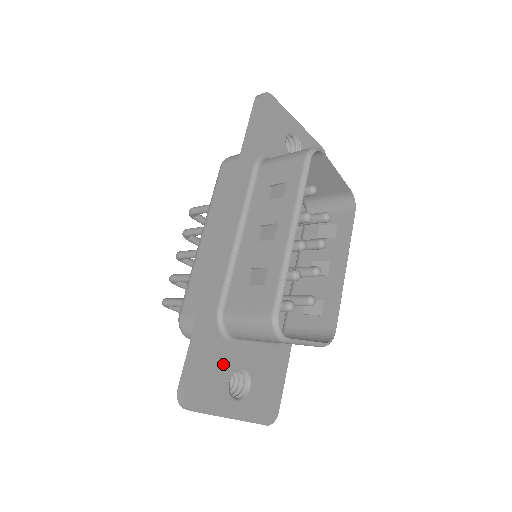
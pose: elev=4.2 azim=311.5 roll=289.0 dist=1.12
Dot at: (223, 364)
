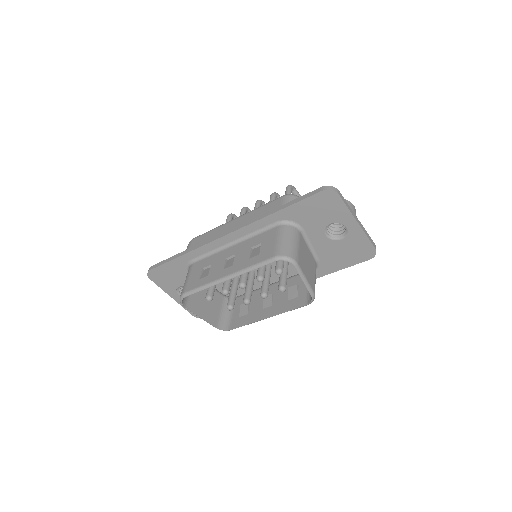
Dot at: (180, 279)
